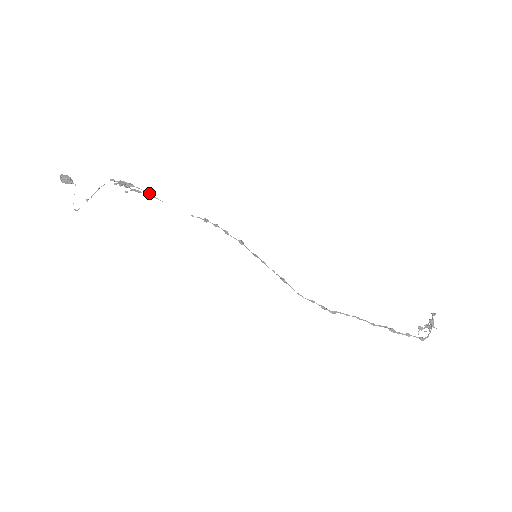
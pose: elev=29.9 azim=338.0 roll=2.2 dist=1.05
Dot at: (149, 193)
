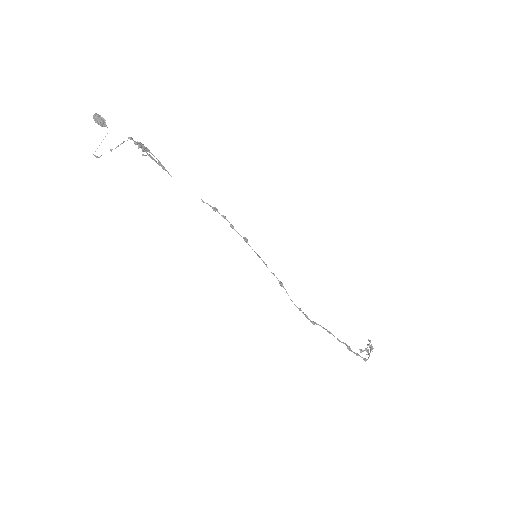
Dot at: occluded
